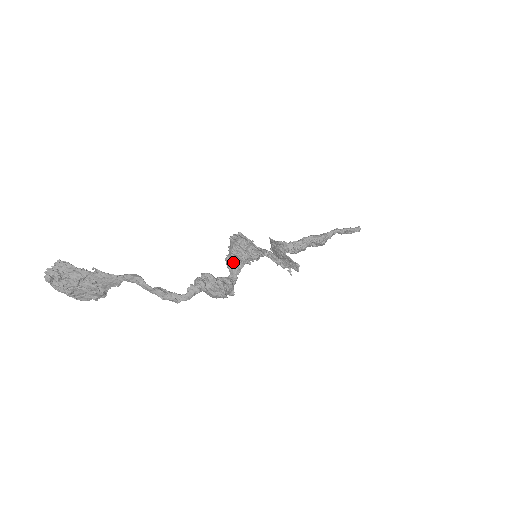
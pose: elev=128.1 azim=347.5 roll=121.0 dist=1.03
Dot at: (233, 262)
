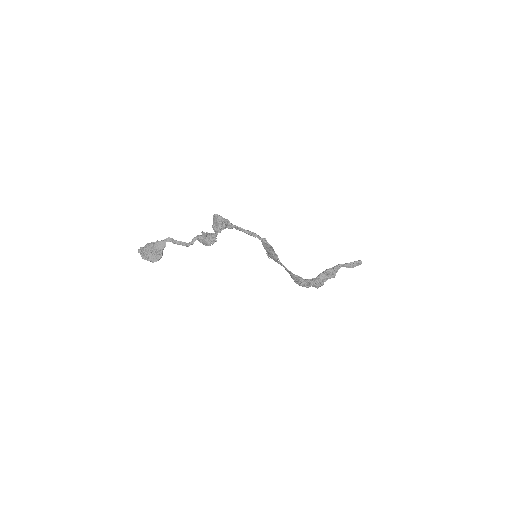
Dot at: (215, 227)
